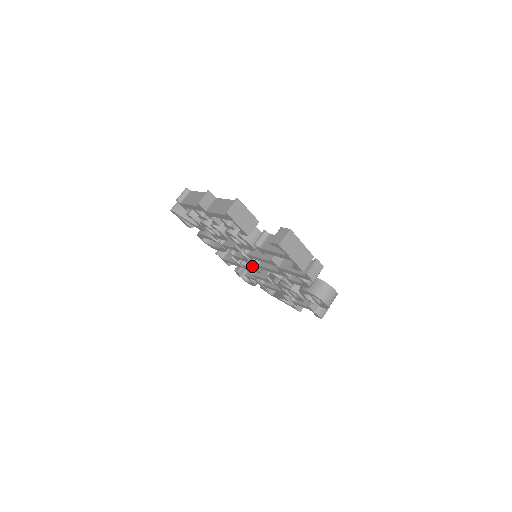
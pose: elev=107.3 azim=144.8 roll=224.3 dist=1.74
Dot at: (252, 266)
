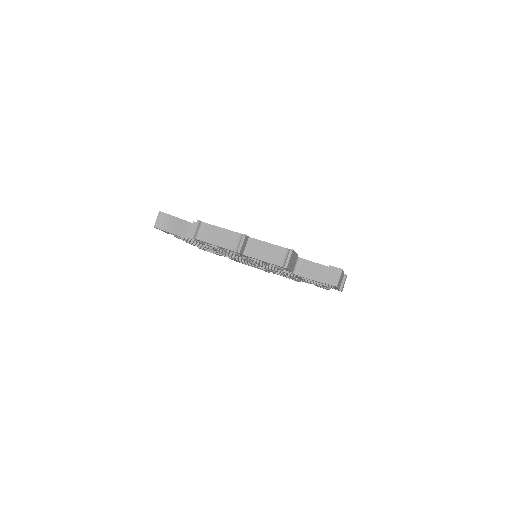
Dot at: occluded
